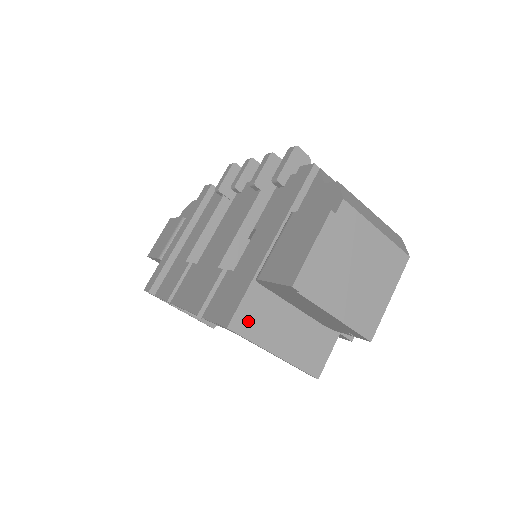
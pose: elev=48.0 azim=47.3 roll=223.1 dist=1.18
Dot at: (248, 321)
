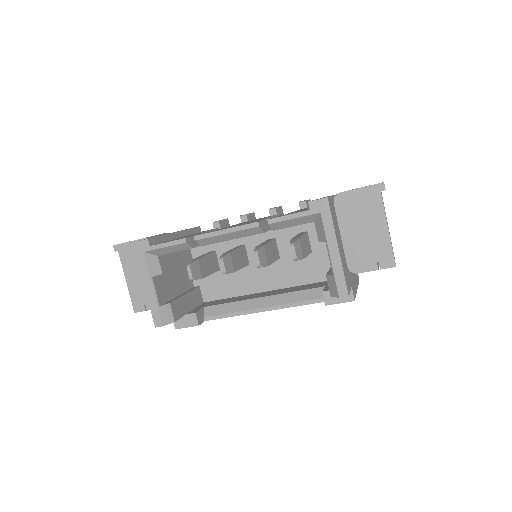
Dot at: (332, 210)
